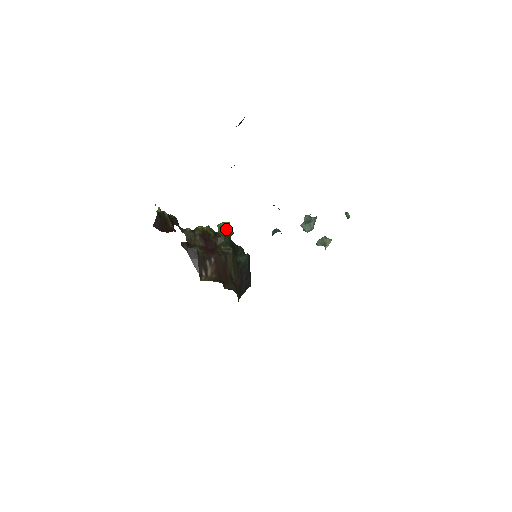
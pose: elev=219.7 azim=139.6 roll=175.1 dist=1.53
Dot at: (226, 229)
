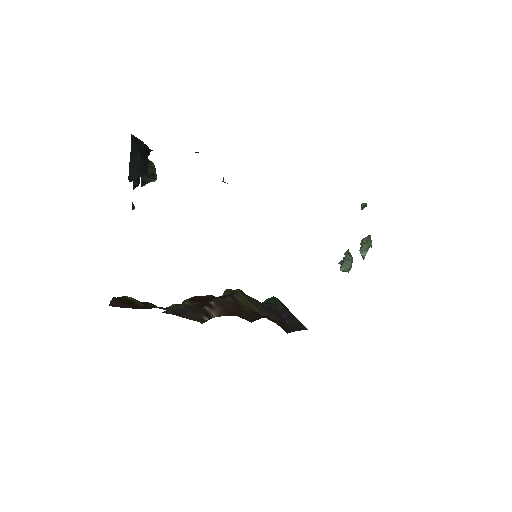
Dot at: occluded
